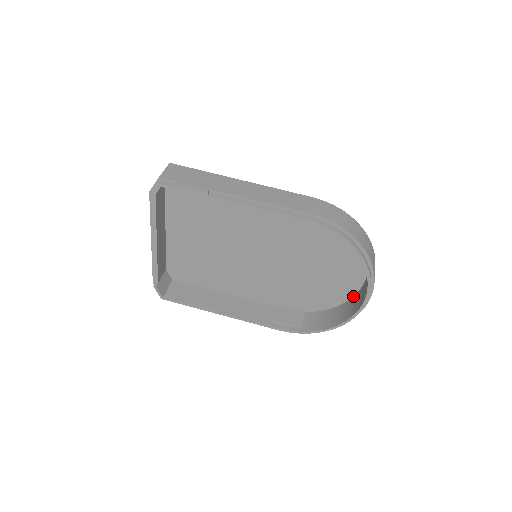
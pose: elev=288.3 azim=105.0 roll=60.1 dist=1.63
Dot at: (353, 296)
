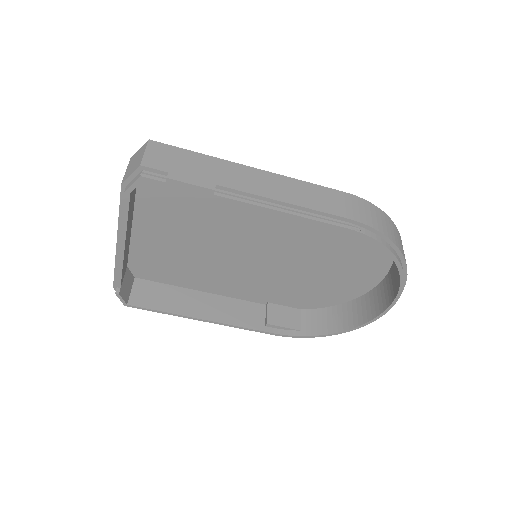
Dot at: (363, 295)
